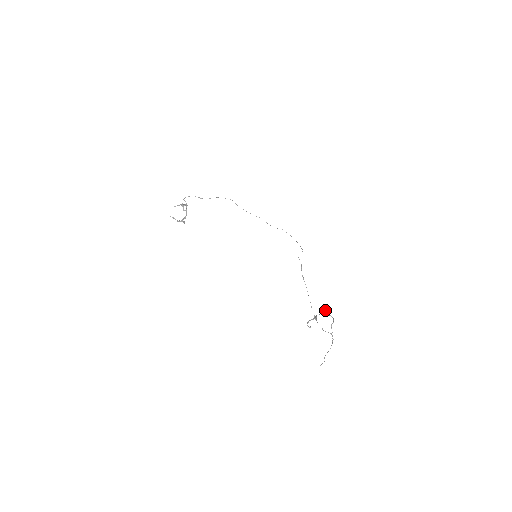
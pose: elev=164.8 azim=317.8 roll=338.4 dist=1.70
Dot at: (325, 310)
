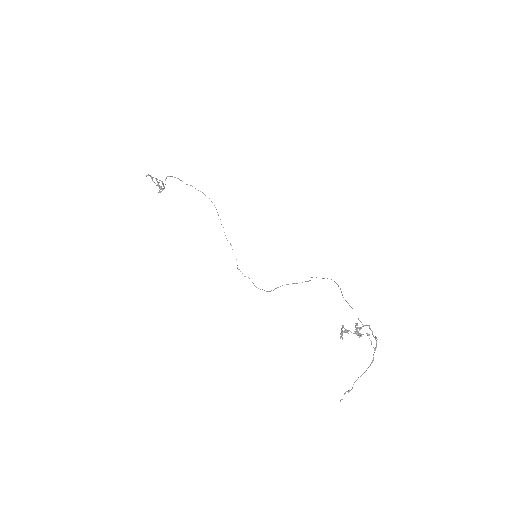
Dot at: (359, 327)
